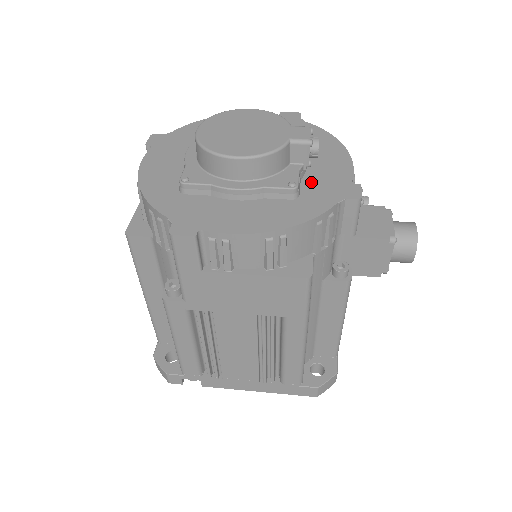
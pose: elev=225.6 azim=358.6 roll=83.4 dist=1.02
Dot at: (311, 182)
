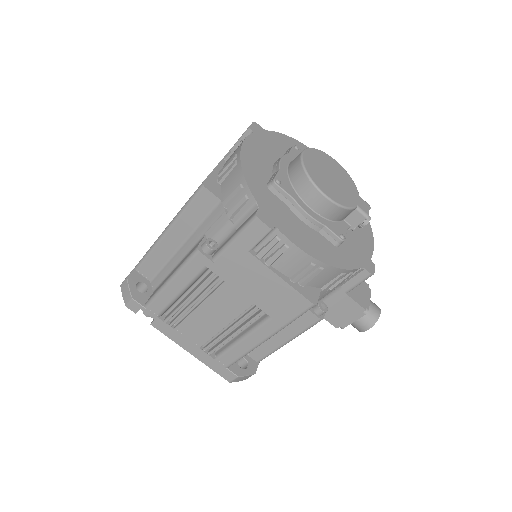
Dot at: (348, 241)
